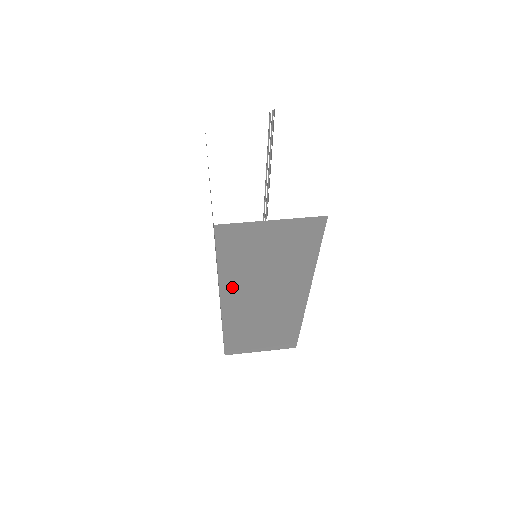
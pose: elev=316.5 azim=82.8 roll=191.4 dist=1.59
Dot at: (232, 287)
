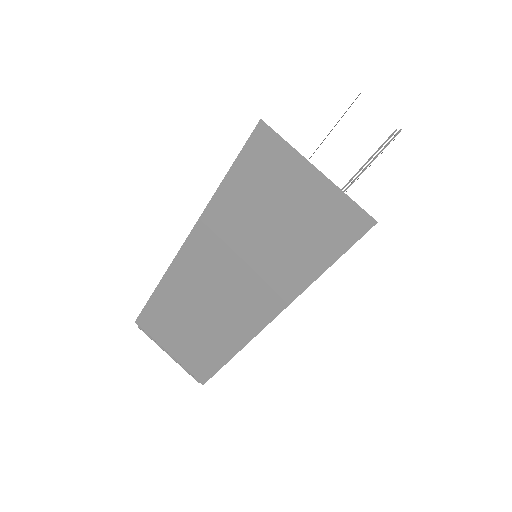
Dot at: (211, 231)
